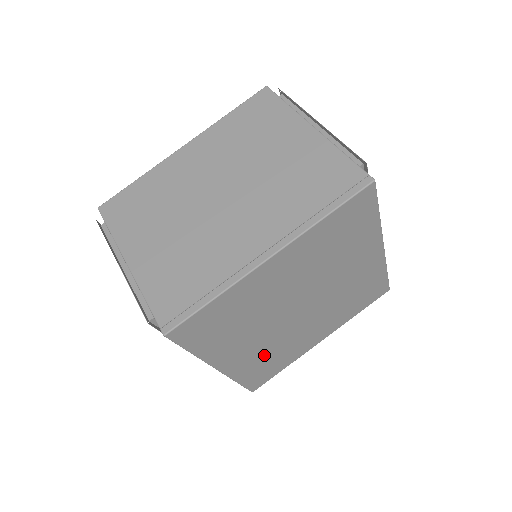
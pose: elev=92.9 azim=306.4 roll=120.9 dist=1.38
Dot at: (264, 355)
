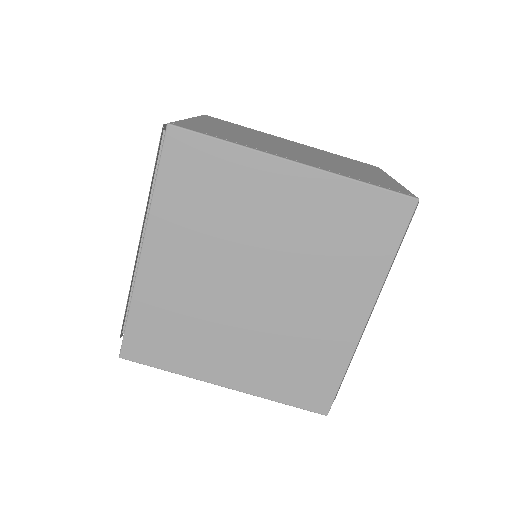
Dot at: (179, 306)
